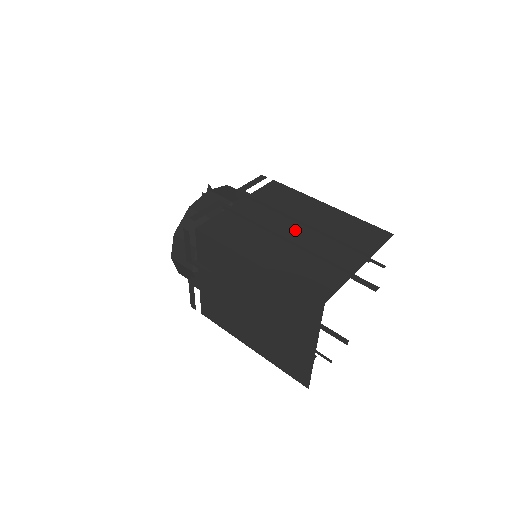
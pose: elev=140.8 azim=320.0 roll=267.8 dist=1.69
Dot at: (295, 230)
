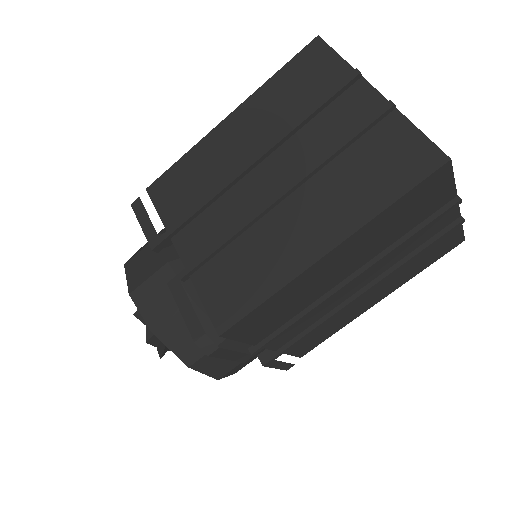
Dot at: occluded
